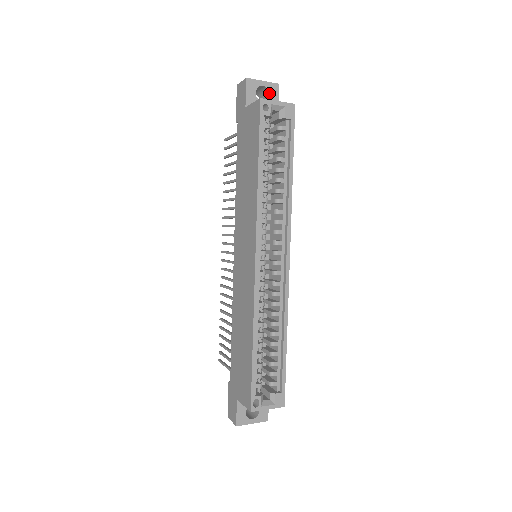
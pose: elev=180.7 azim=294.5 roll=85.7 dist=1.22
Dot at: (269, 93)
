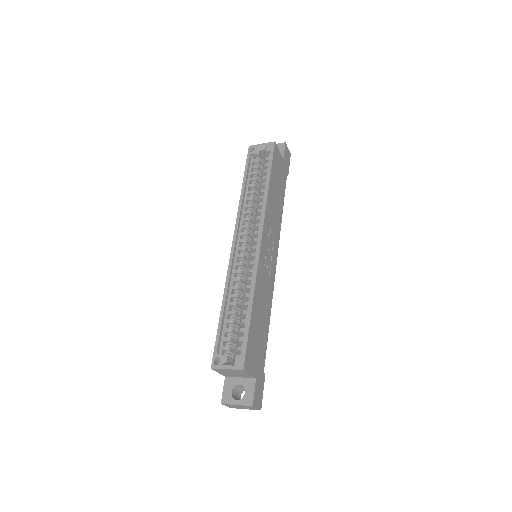
Dot at: occluded
